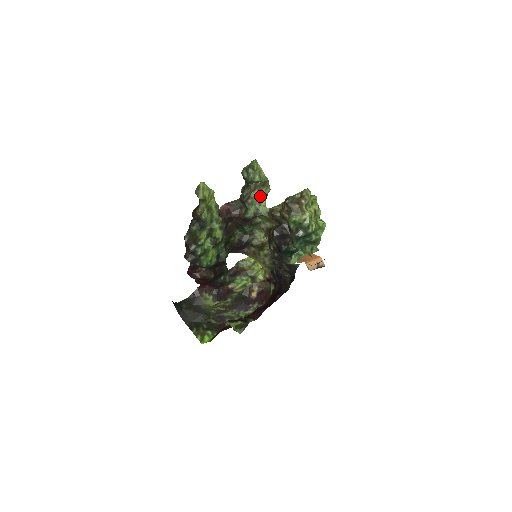
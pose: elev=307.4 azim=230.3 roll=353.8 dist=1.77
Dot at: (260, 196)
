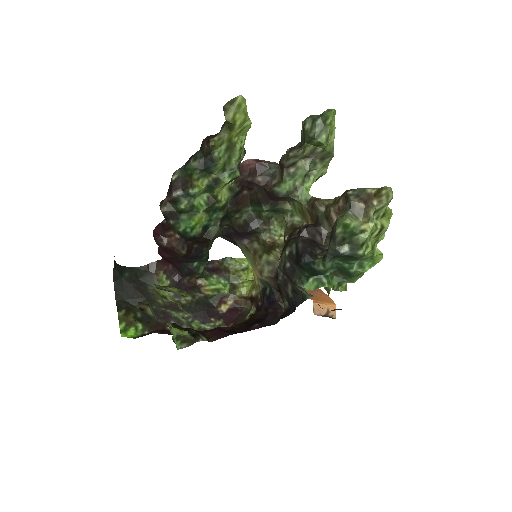
Dot at: (309, 172)
